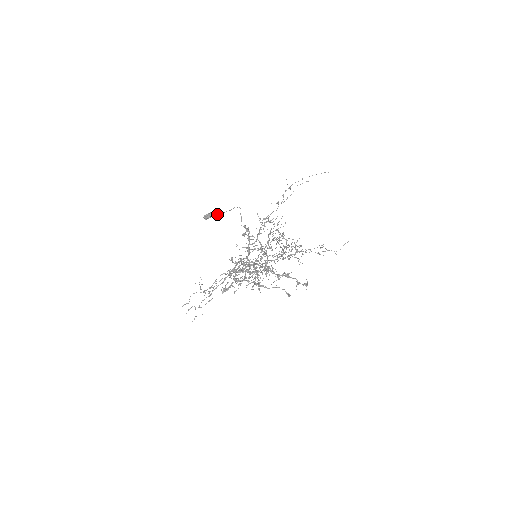
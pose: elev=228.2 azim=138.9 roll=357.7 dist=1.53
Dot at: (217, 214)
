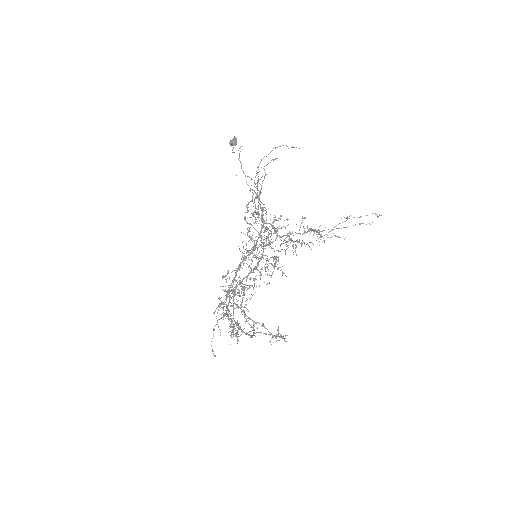
Dot at: (233, 152)
